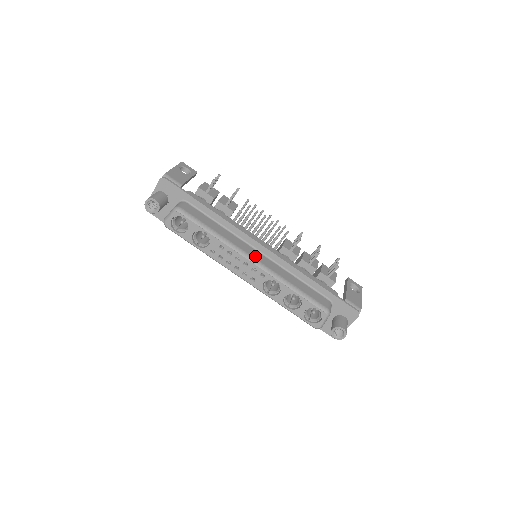
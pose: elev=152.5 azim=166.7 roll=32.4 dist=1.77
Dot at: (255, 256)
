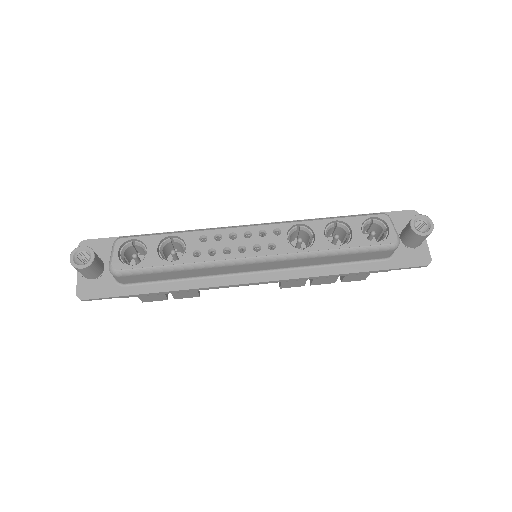
Dot at: occluded
